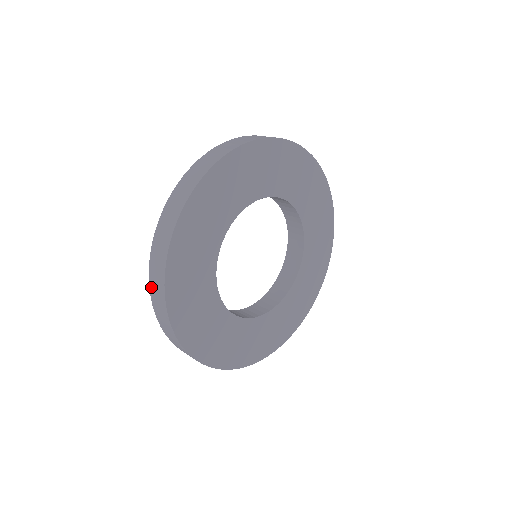
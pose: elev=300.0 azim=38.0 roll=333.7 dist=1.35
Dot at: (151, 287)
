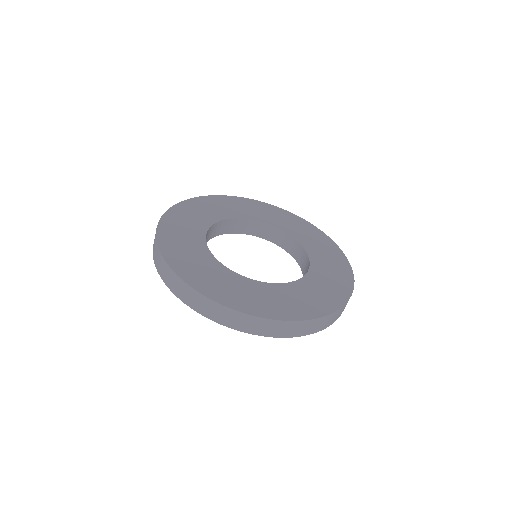
Dot at: (165, 282)
